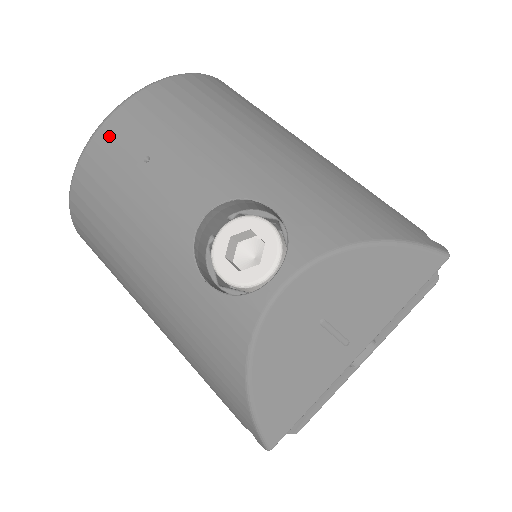
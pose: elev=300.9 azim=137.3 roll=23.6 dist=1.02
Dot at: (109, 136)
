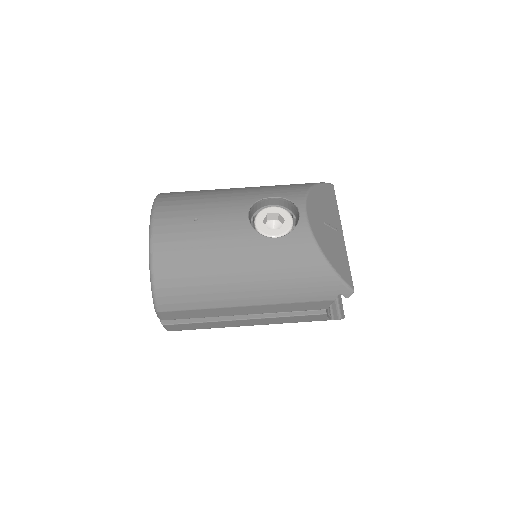
Dot at: (163, 226)
